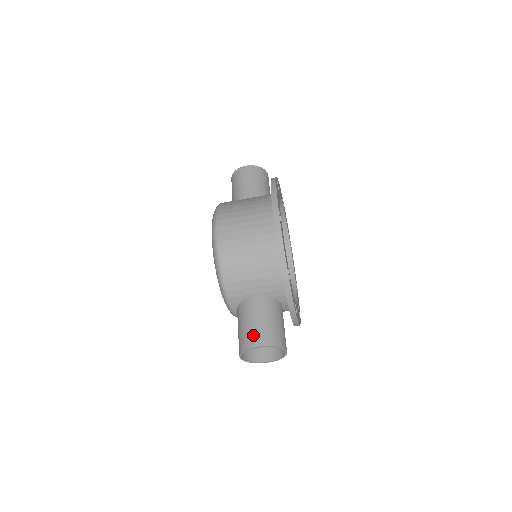
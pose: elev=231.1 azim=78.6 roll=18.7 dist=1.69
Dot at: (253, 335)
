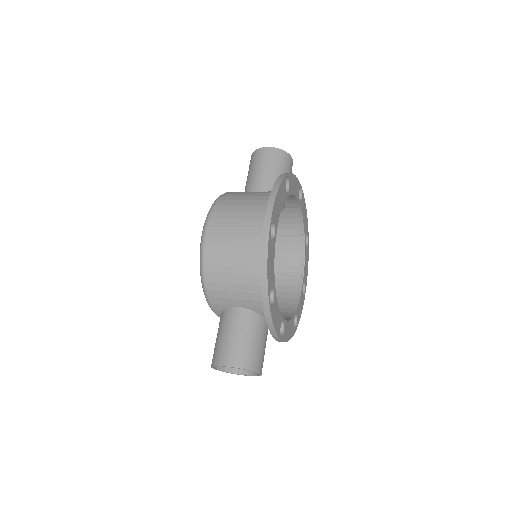
Dot at: (225, 352)
